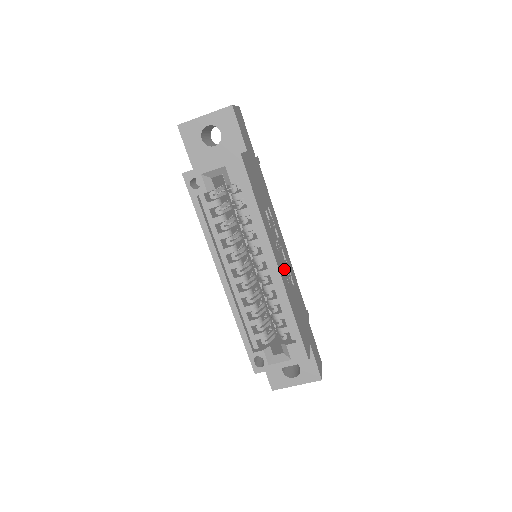
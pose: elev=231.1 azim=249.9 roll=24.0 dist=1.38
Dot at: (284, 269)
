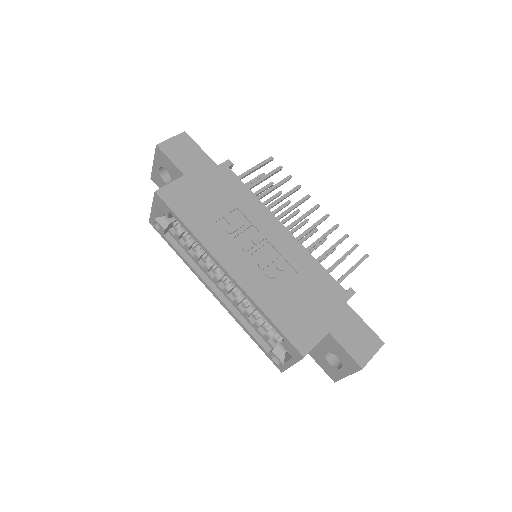
Dot at: (259, 267)
